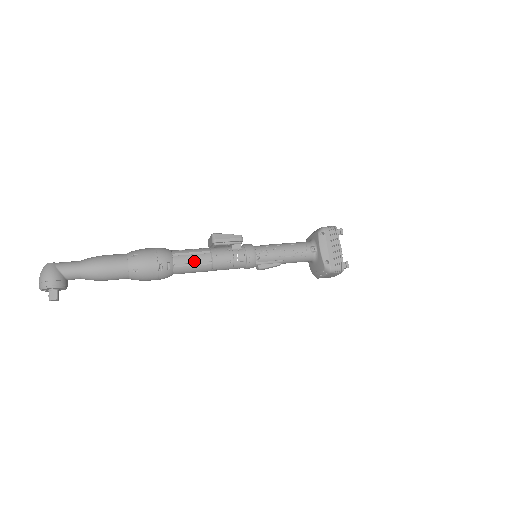
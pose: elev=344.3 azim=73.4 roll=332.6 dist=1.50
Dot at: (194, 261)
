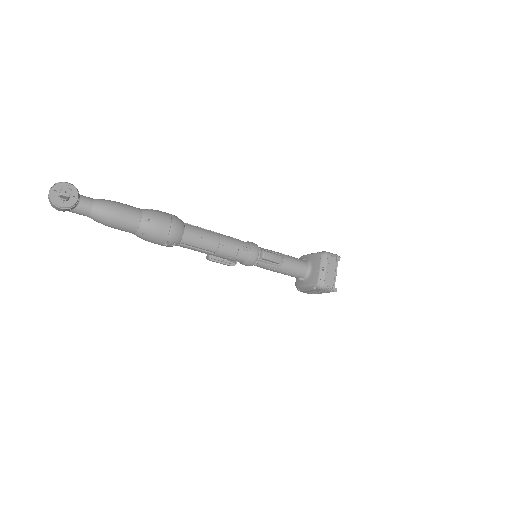
Dot at: (202, 228)
